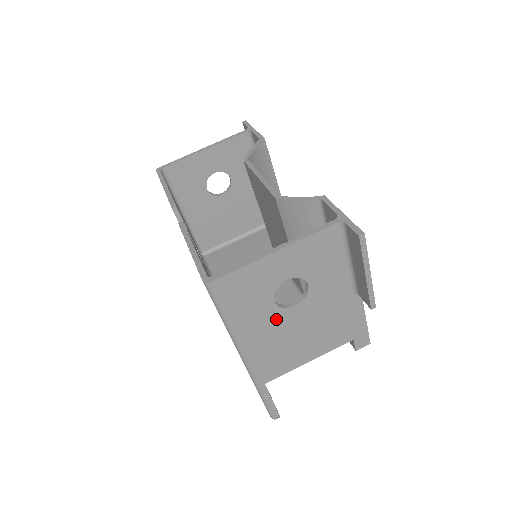
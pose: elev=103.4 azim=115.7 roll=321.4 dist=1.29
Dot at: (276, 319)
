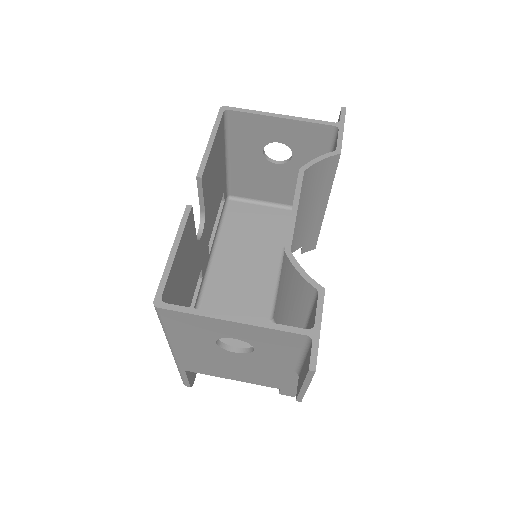
Dot at: (213, 350)
